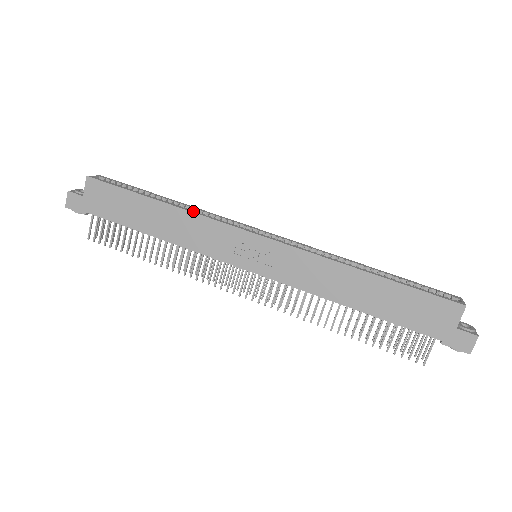
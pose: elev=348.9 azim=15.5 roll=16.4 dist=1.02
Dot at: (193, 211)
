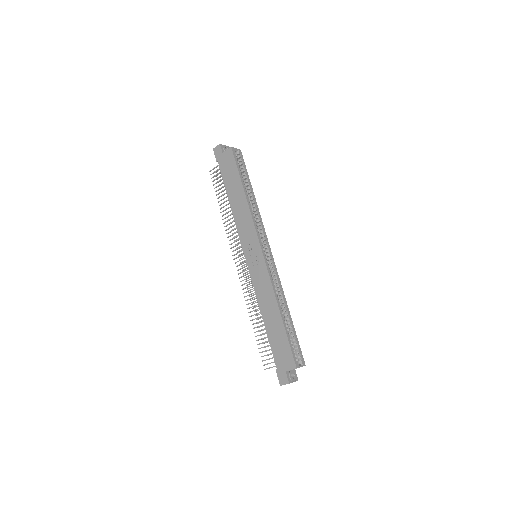
Dot at: occluded
